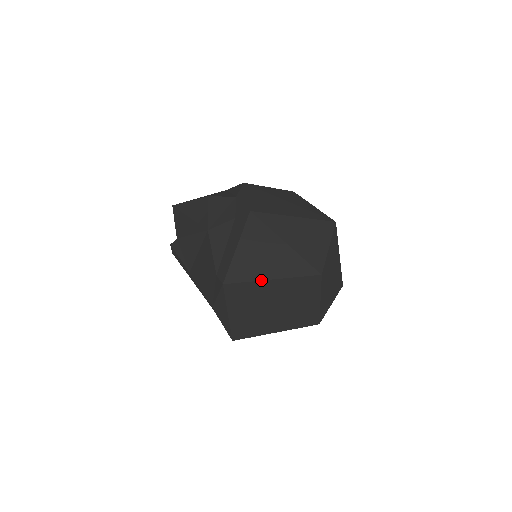
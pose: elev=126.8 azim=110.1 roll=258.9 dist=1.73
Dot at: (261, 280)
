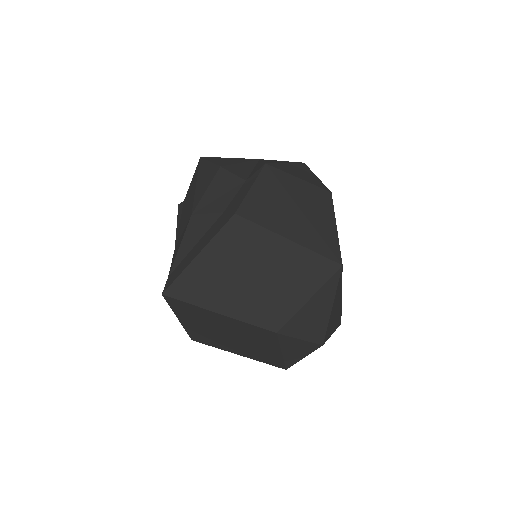
Dot at: (204, 308)
